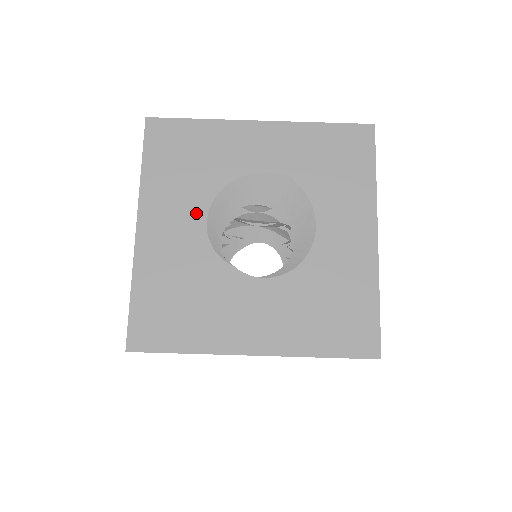
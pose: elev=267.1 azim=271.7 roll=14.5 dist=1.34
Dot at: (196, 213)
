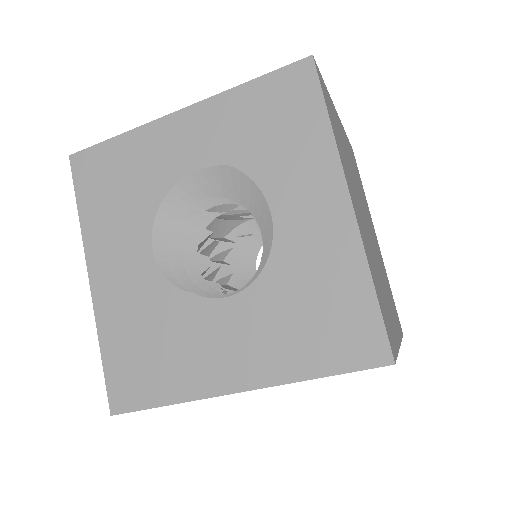
Dot at: occluded
